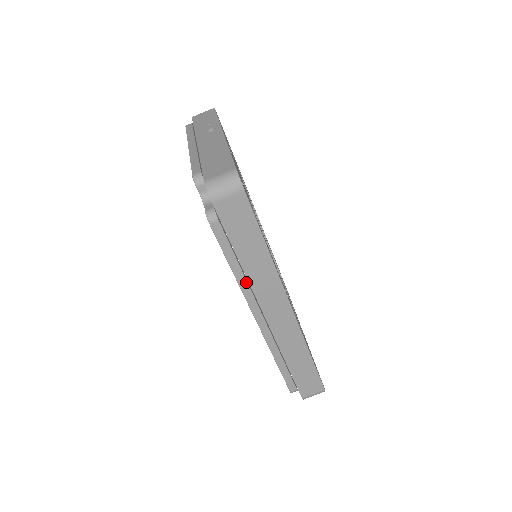
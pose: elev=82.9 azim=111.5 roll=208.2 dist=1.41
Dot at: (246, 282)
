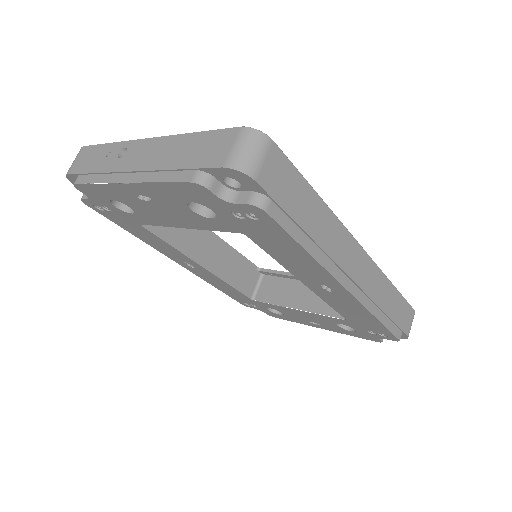
Dot at: (324, 255)
